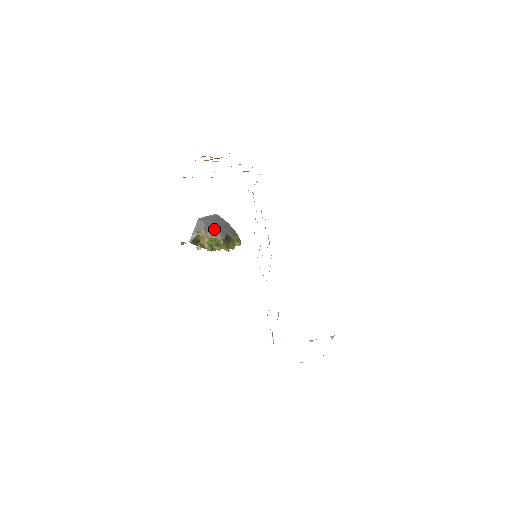
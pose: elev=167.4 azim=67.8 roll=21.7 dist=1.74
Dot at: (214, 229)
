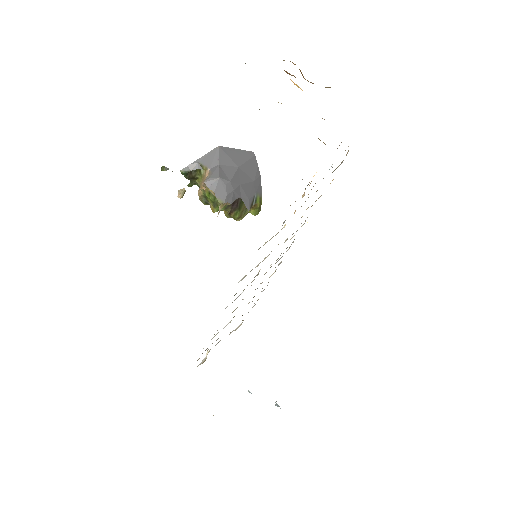
Dot at: (223, 182)
